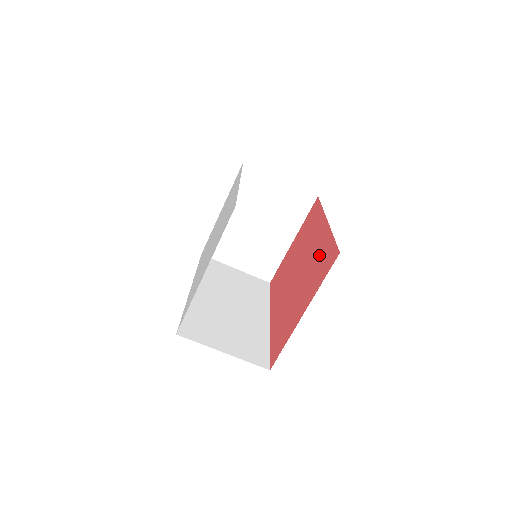
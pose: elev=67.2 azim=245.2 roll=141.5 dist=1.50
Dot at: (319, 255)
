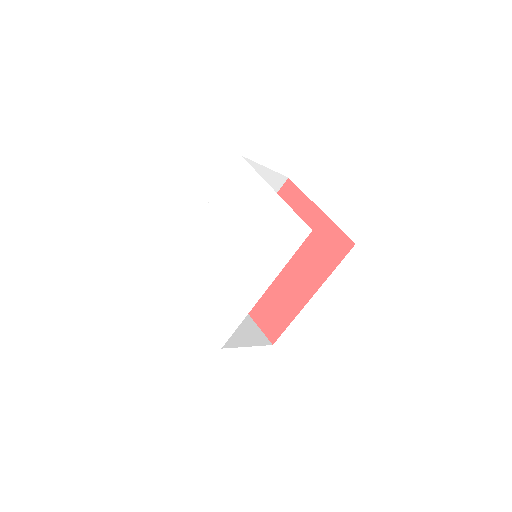
Dot at: (281, 305)
